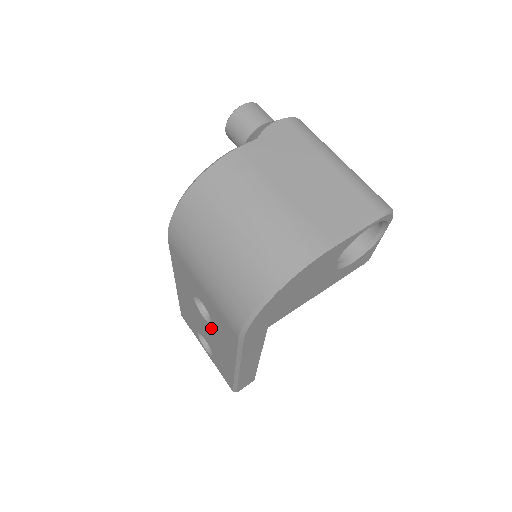
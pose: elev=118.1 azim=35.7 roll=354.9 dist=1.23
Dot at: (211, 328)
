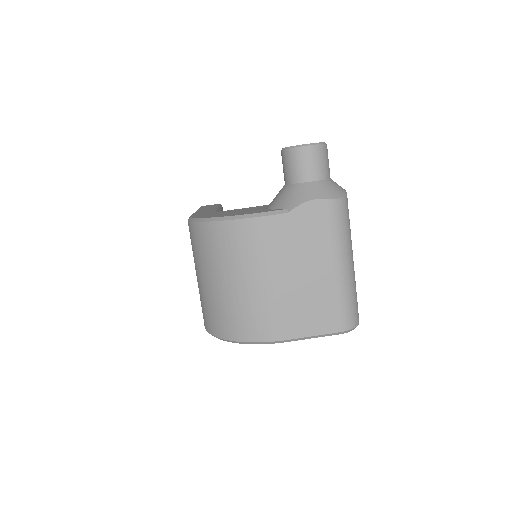
Dot at: occluded
